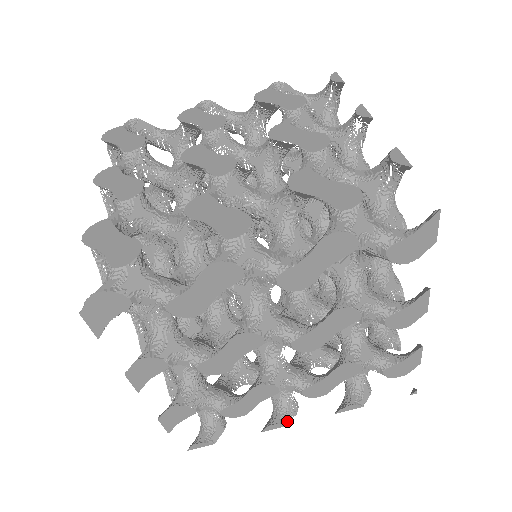
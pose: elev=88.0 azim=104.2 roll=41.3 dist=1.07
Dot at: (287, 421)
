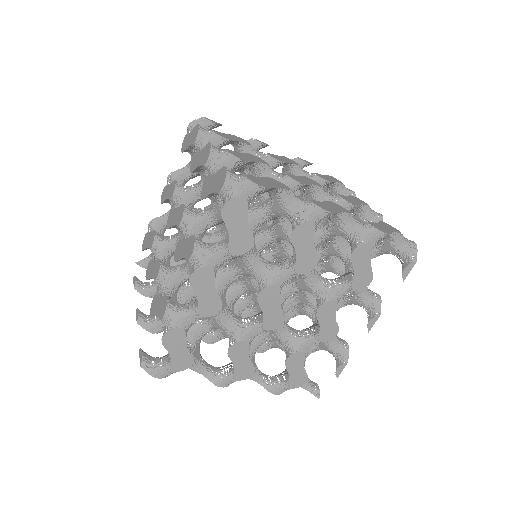
Dot at: occluded
